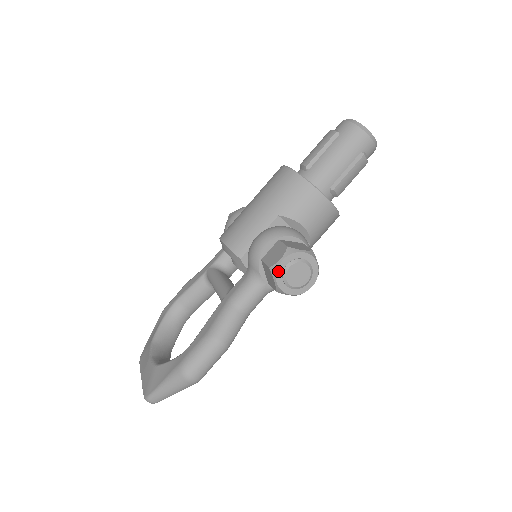
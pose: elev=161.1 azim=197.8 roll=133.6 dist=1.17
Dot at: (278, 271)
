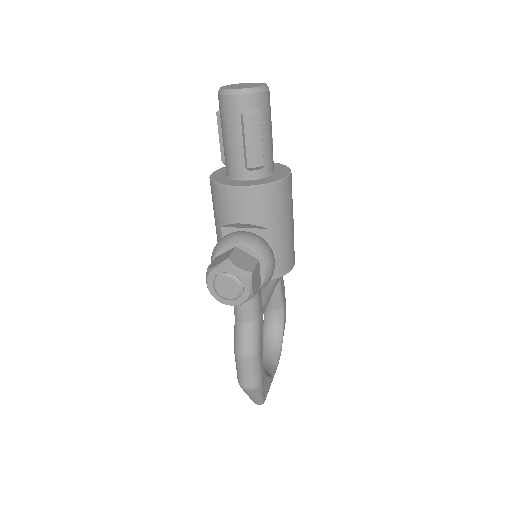
Dot at: (212, 294)
